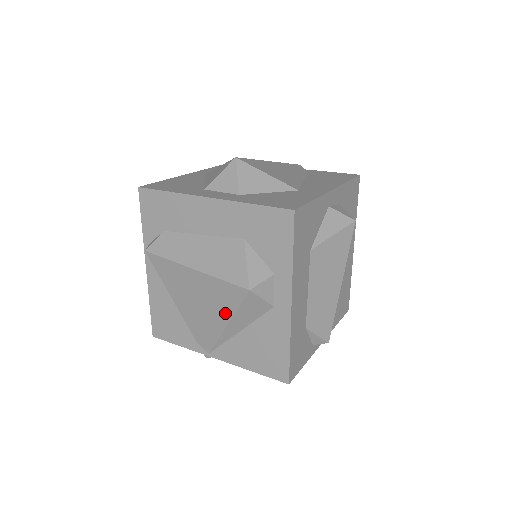
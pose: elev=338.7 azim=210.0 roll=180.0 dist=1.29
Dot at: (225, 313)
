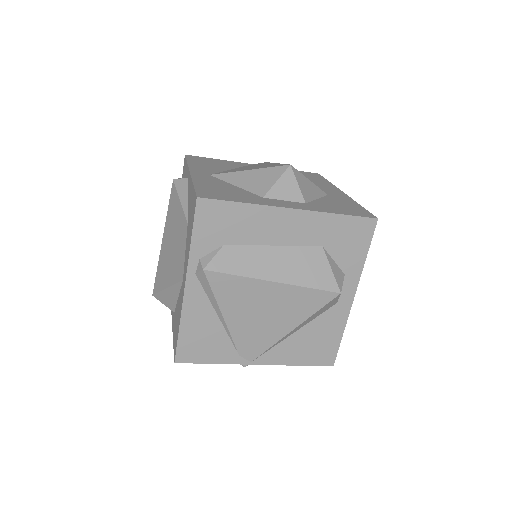
Dot at: (297, 318)
